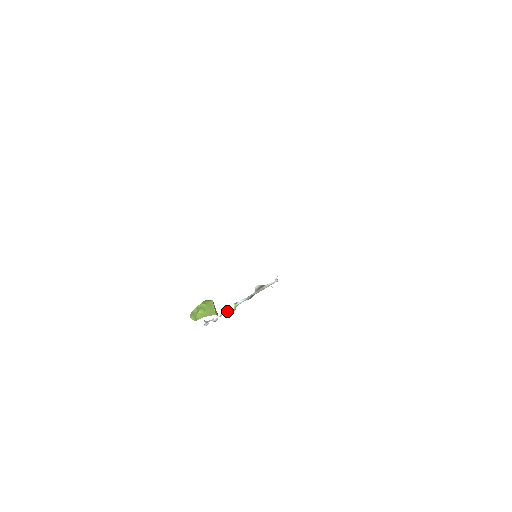
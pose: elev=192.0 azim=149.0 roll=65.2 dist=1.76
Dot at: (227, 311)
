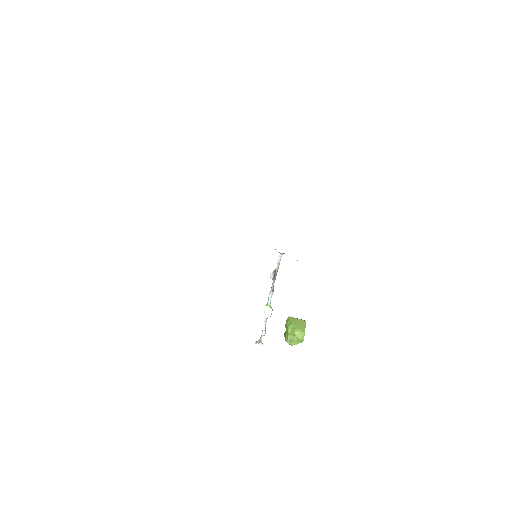
Dot at: (267, 316)
